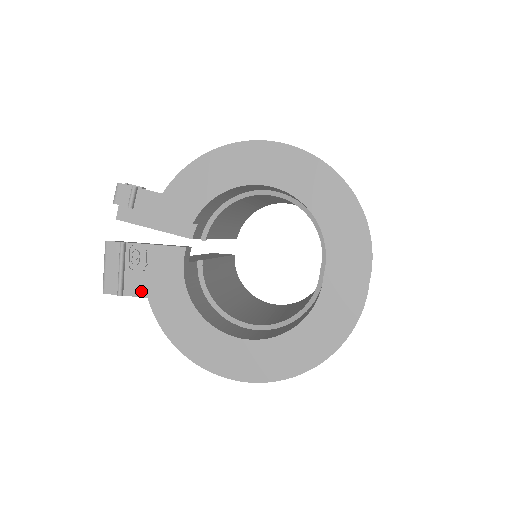
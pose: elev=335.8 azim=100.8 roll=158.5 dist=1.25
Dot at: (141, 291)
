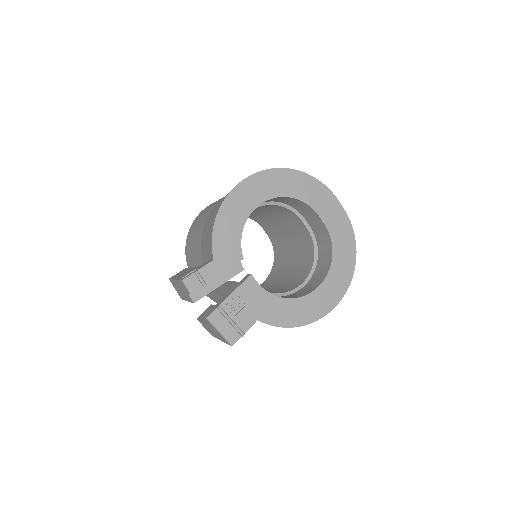
Dot at: (251, 321)
